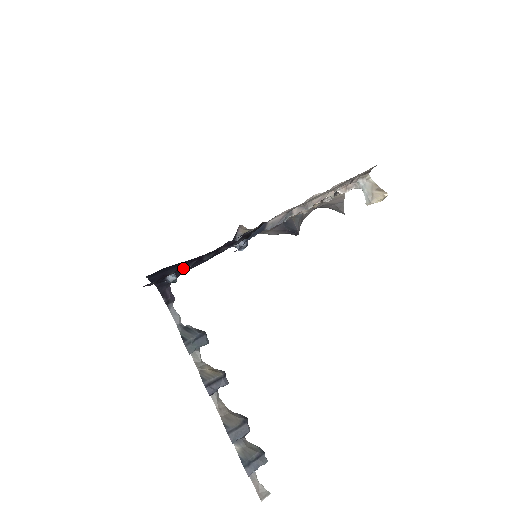
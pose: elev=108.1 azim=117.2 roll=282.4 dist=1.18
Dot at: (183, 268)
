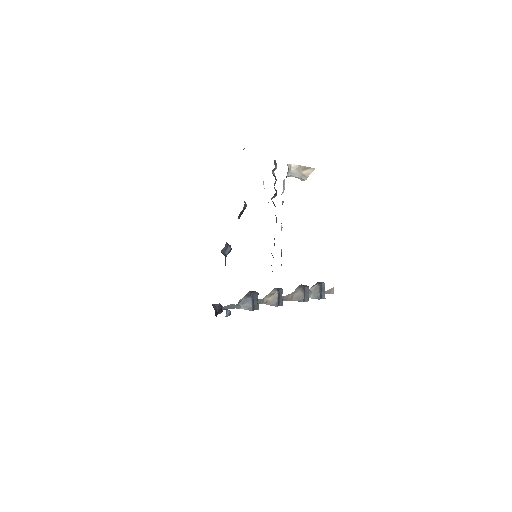
Dot at: occluded
